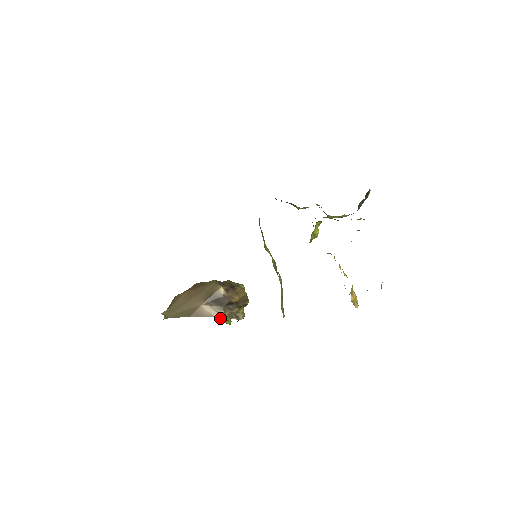
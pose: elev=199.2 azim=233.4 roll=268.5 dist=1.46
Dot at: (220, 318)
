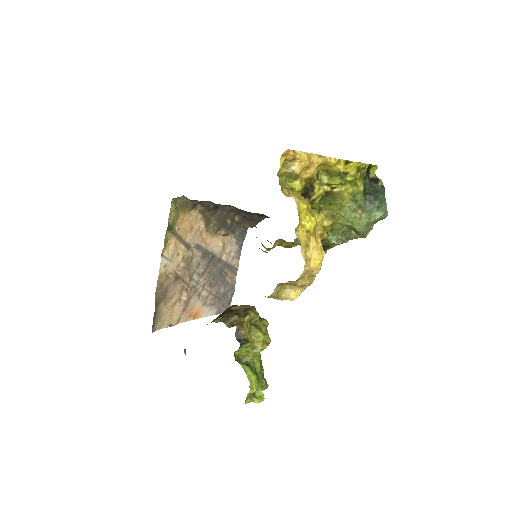
Dot at: (258, 399)
